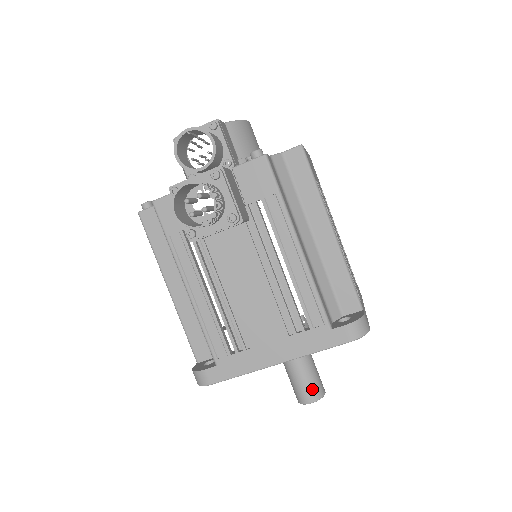
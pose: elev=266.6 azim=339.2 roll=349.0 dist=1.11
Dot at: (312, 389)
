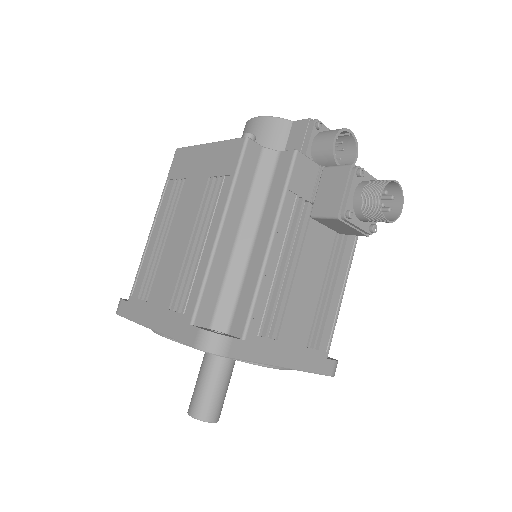
Dot at: (221, 408)
